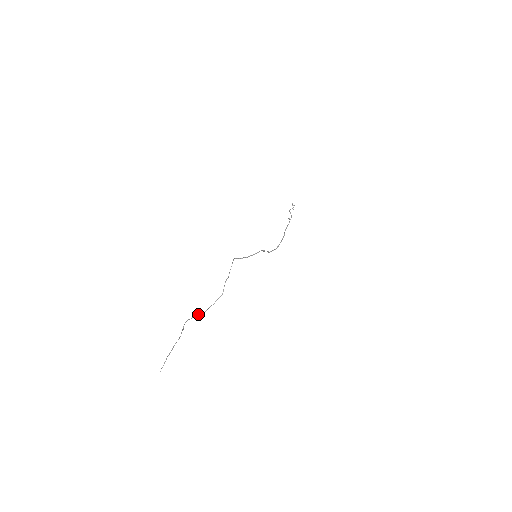
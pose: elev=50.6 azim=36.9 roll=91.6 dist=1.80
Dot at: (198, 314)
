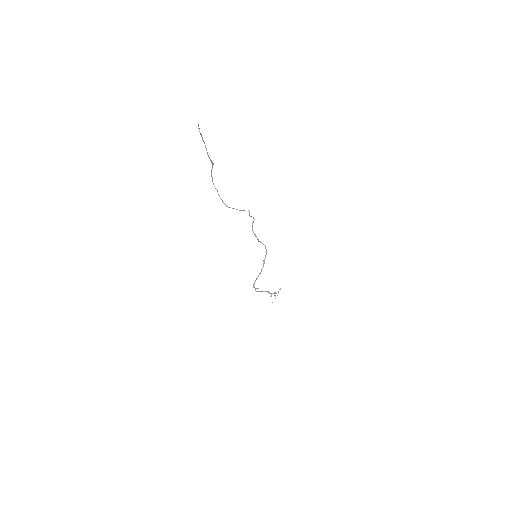
Dot at: (217, 190)
